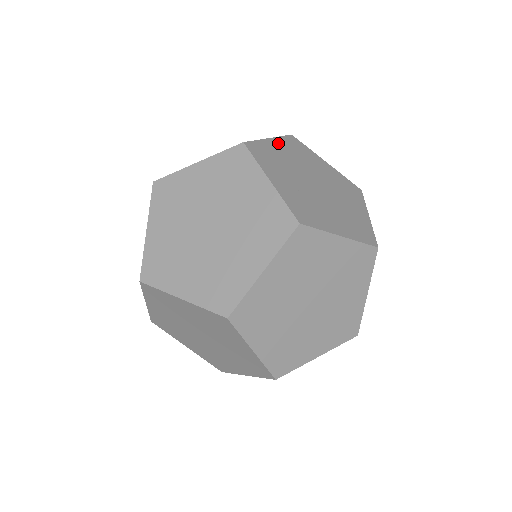
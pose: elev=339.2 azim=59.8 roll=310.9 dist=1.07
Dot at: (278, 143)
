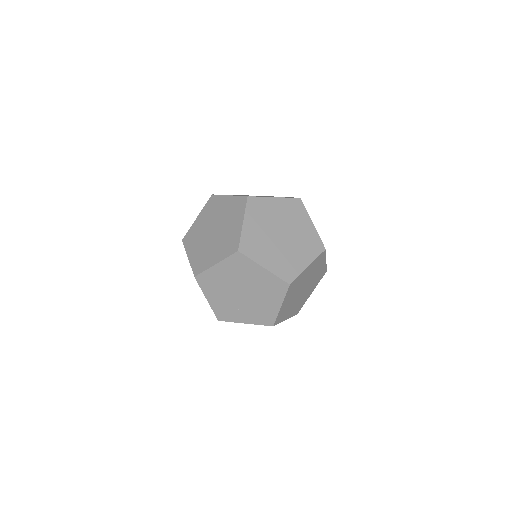
Dot at: occluded
